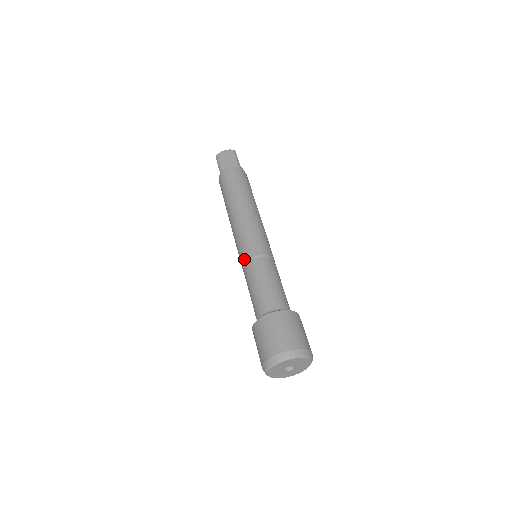
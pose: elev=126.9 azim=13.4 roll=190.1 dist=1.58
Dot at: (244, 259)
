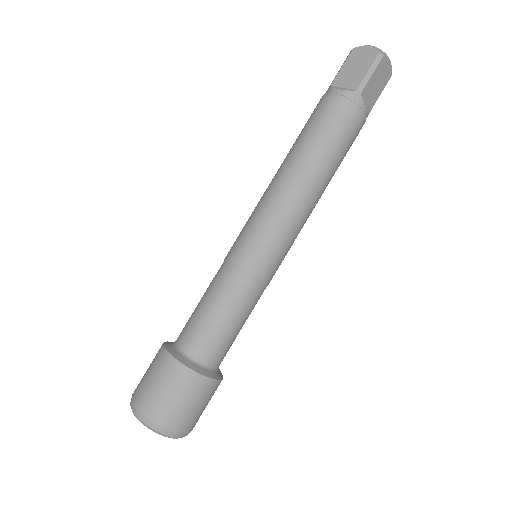
Dot at: occluded
